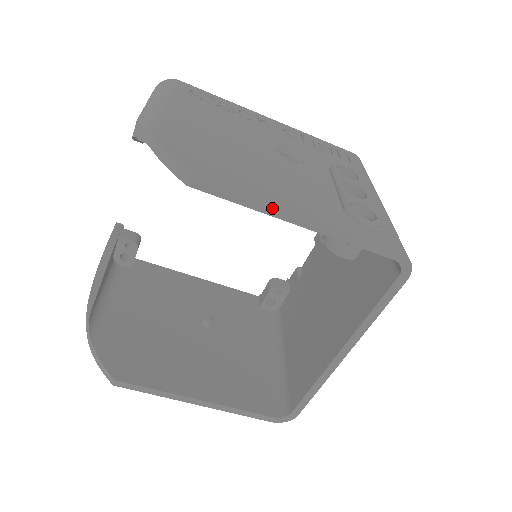
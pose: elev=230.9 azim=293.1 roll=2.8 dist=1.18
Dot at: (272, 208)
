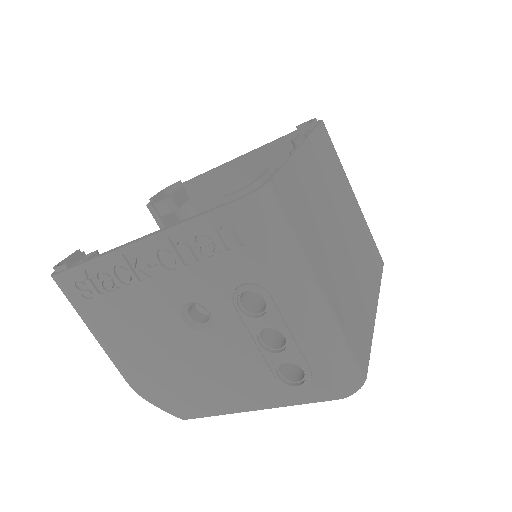
Dot at: (234, 411)
